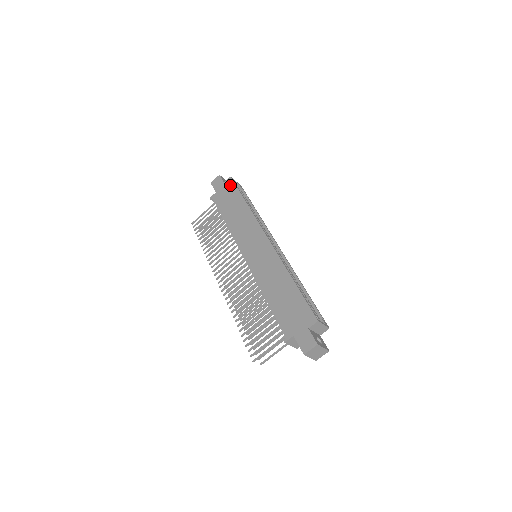
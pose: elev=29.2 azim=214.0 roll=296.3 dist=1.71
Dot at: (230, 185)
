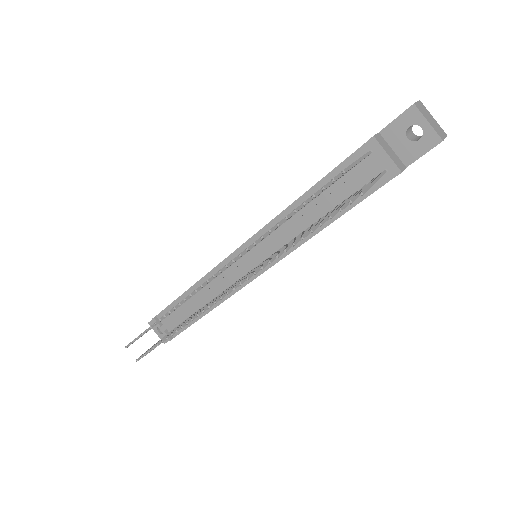
Dot at: occluded
